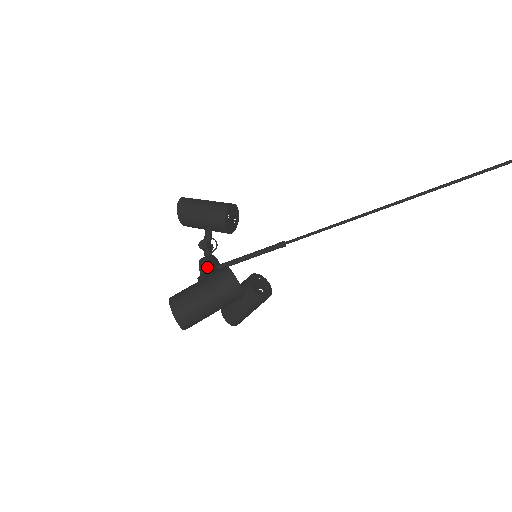
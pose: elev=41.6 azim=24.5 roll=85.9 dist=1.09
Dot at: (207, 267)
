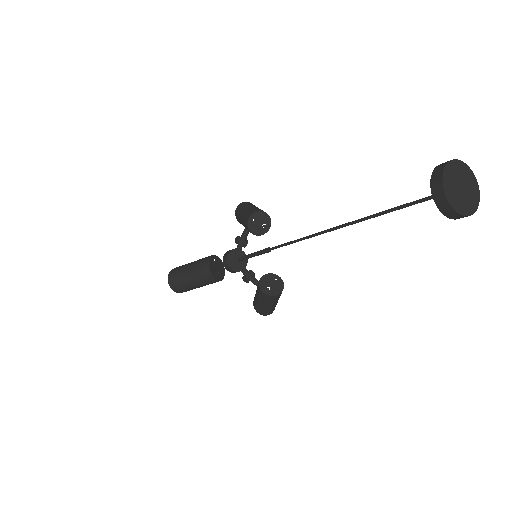
Dot at: (226, 256)
